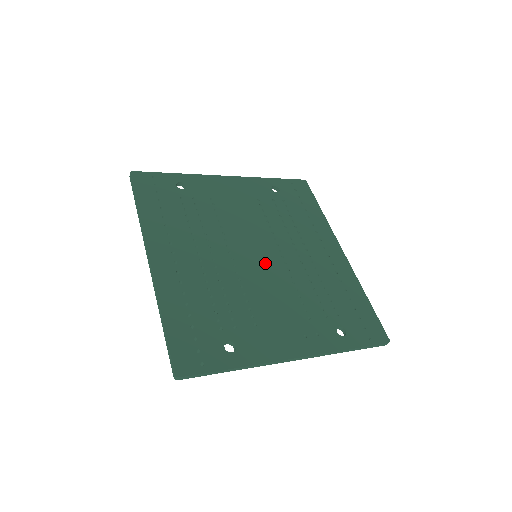
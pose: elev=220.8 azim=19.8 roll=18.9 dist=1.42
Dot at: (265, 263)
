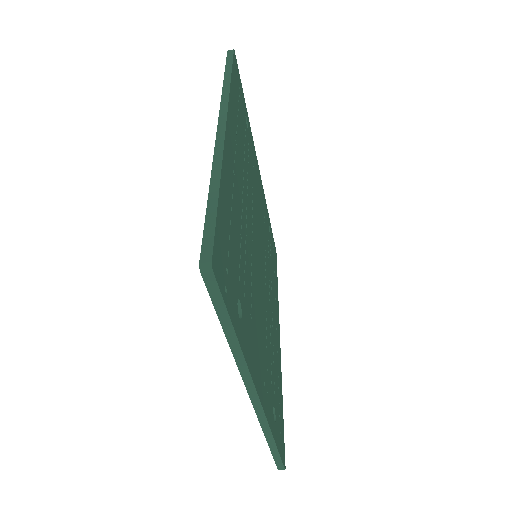
Dot at: (261, 271)
